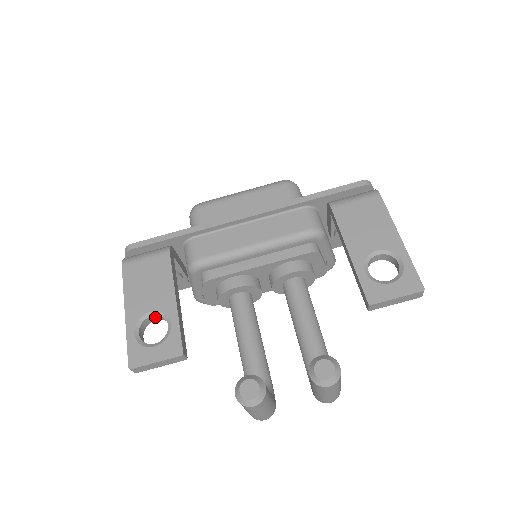
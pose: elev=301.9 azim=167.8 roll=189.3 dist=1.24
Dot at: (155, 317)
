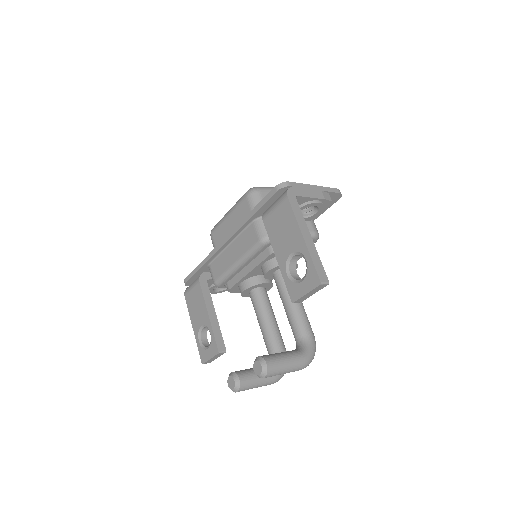
Dot at: occluded
